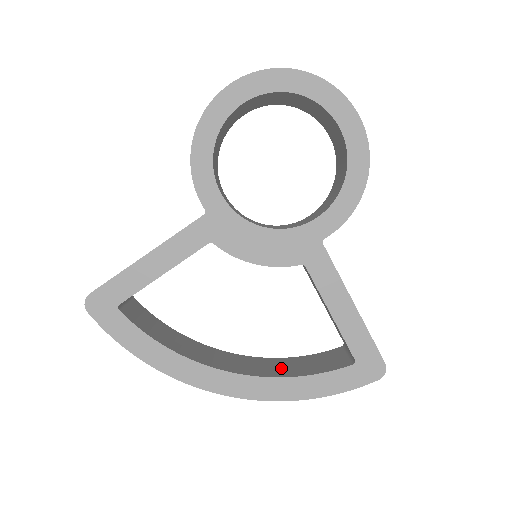
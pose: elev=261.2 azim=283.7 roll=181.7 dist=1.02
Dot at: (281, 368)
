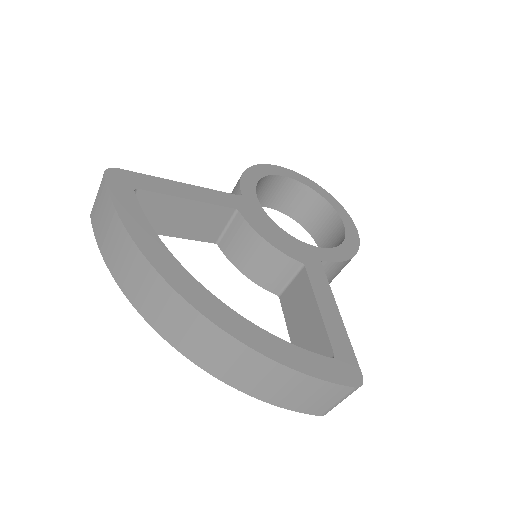
Dot at: occluded
